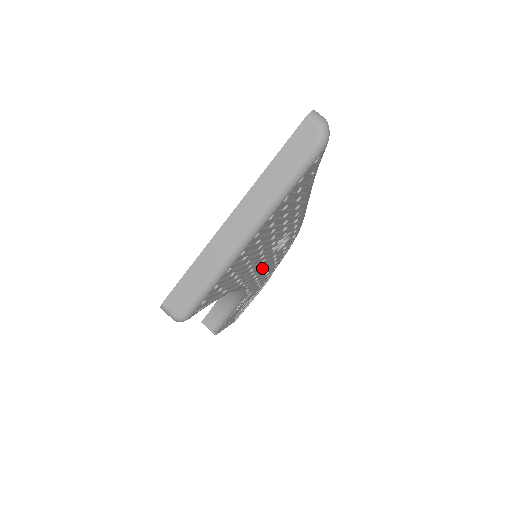
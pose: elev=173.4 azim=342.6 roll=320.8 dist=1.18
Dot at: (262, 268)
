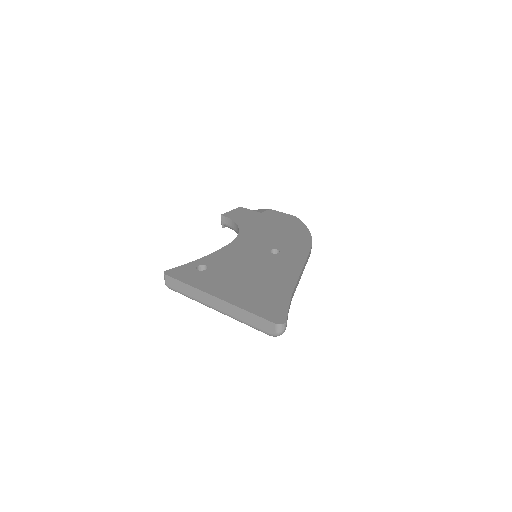
Dot at: occluded
